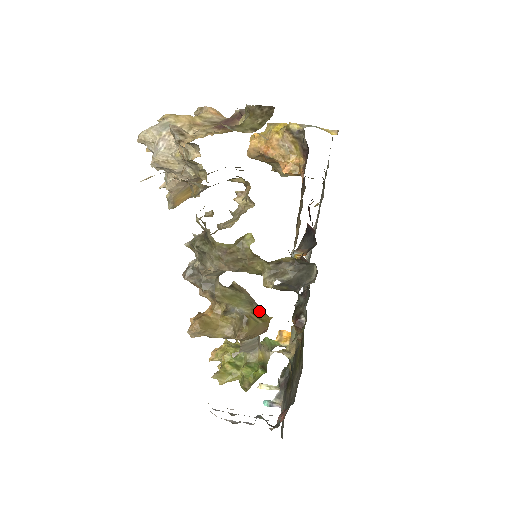
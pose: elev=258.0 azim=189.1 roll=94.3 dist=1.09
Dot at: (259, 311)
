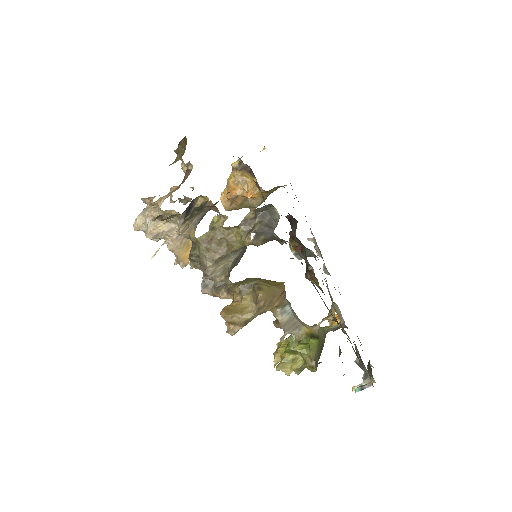
Dot at: (270, 281)
